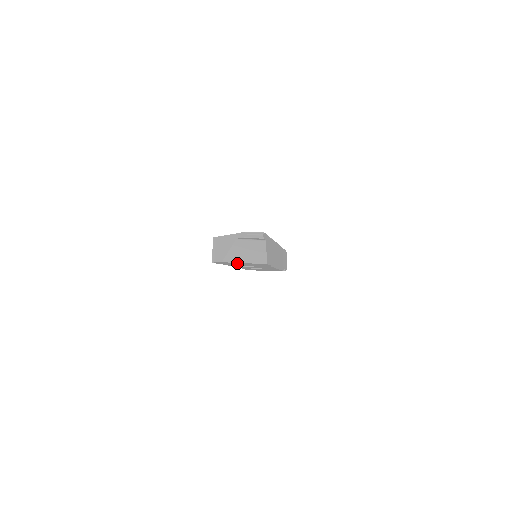
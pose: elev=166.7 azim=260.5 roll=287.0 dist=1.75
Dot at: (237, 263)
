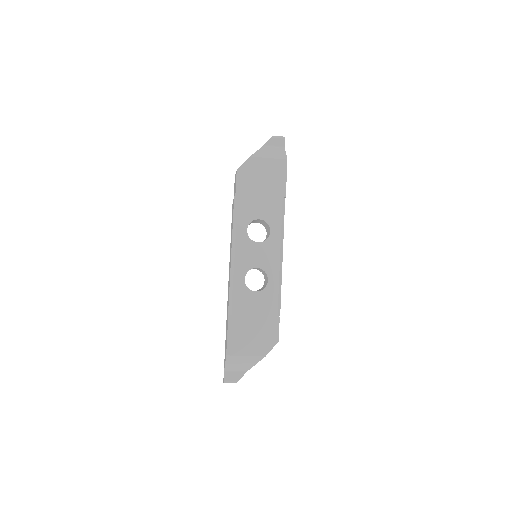
Dot at: (260, 169)
